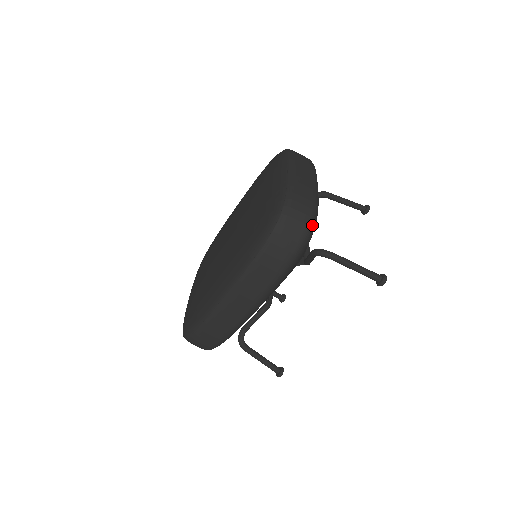
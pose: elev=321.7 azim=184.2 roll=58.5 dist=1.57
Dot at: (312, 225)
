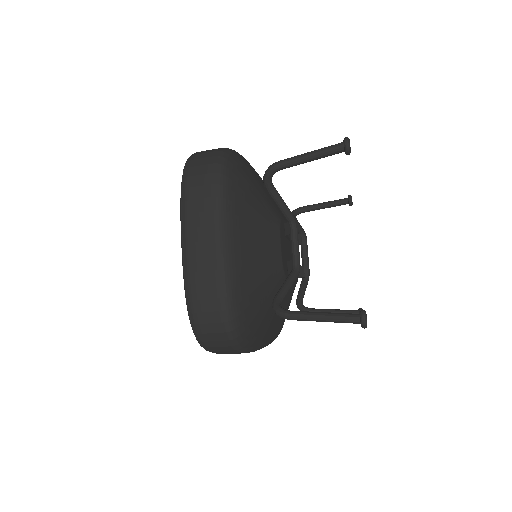
Dot at: (232, 326)
